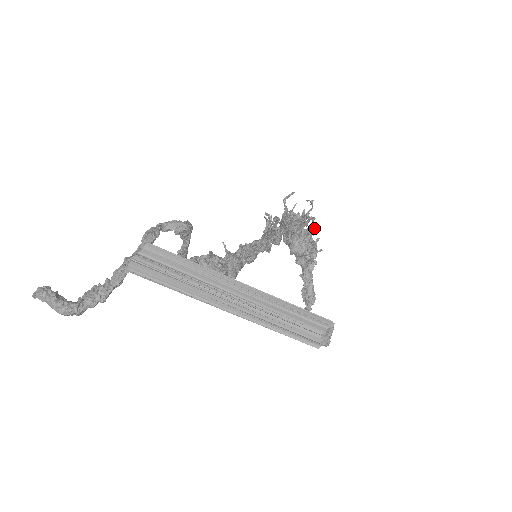
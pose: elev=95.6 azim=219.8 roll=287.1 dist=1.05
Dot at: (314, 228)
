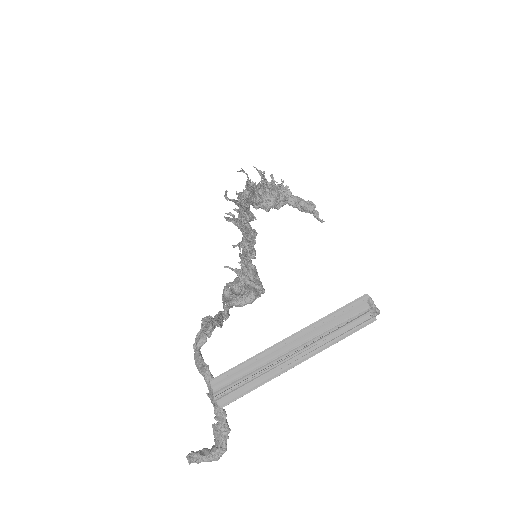
Dot at: (260, 172)
